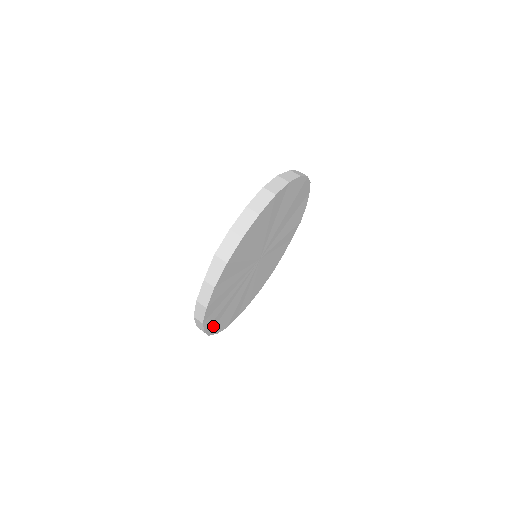
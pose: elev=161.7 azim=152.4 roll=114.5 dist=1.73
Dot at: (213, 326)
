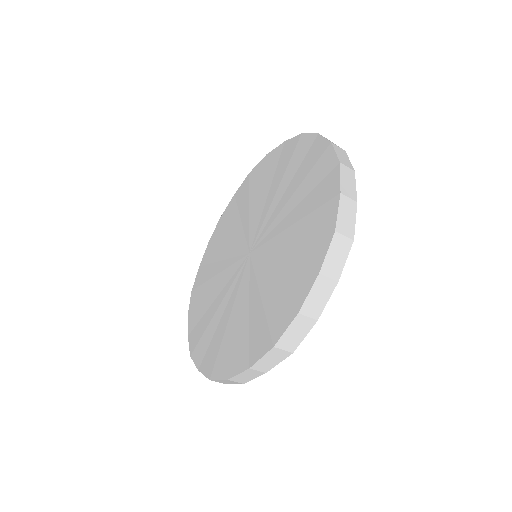
Dot at: occluded
